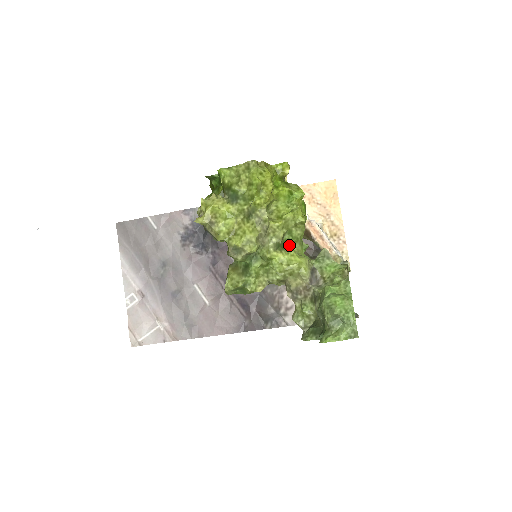
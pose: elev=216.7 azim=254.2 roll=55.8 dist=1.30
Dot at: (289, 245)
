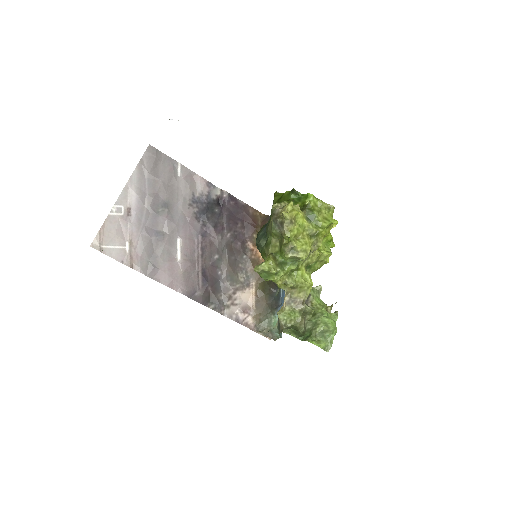
Dot at: (308, 269)
